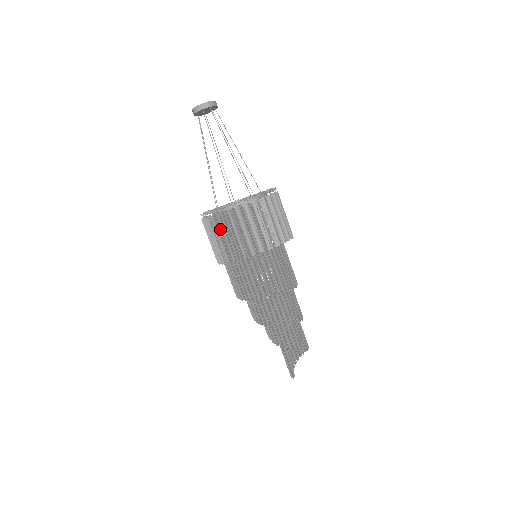
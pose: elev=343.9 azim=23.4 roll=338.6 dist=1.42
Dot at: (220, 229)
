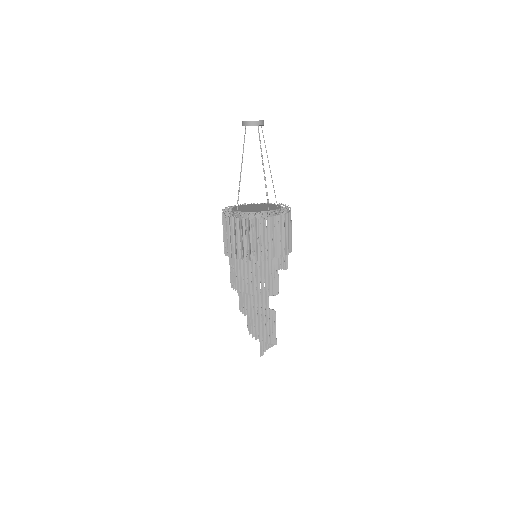
Dot at: (223, 226)
